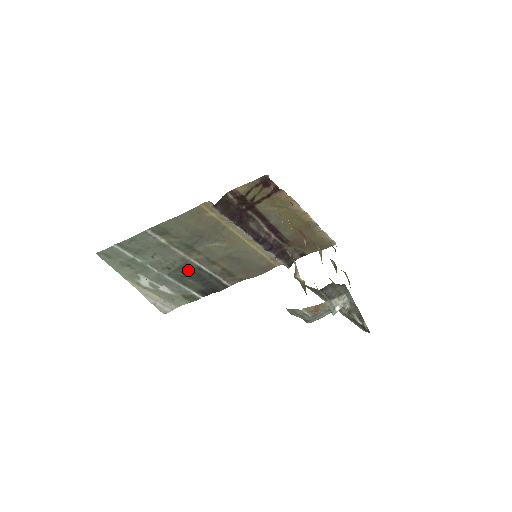
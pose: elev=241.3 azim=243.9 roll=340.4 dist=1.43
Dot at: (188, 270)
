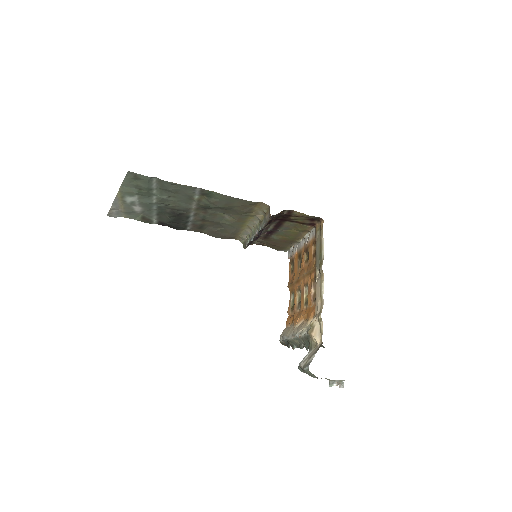
Dot at: (179, 214)
